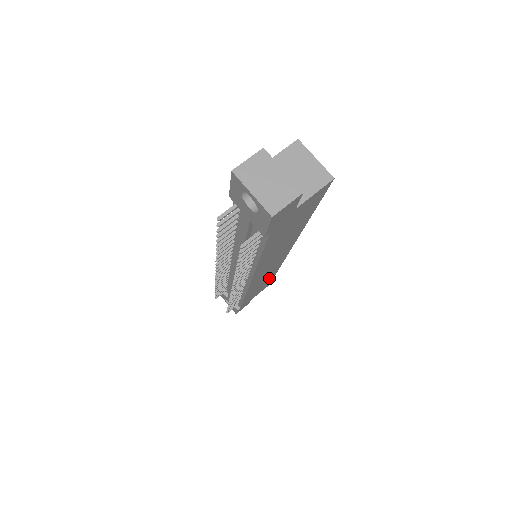
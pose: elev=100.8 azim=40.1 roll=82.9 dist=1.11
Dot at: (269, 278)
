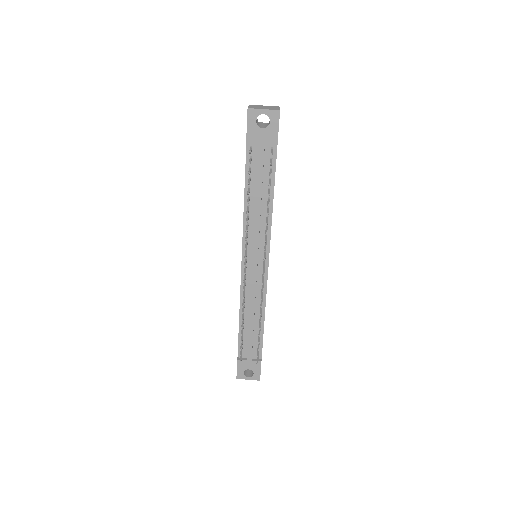
Dot at: occluded
